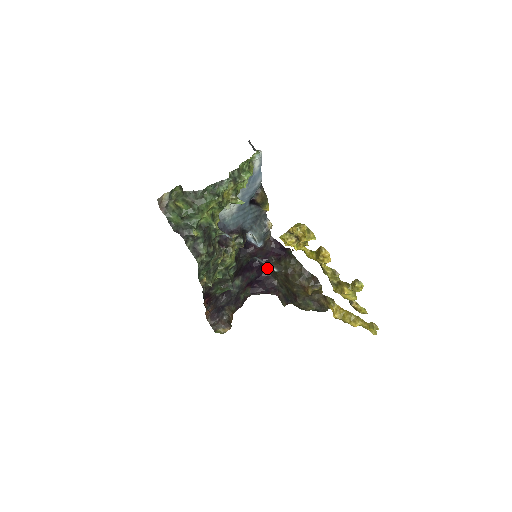
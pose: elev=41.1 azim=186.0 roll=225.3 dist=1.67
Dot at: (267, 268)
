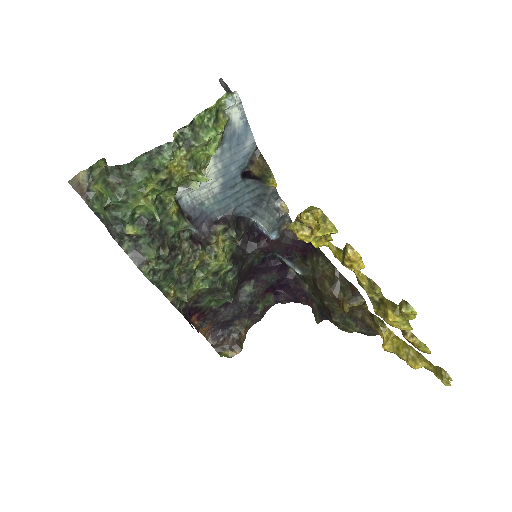
Dot at: occluded
